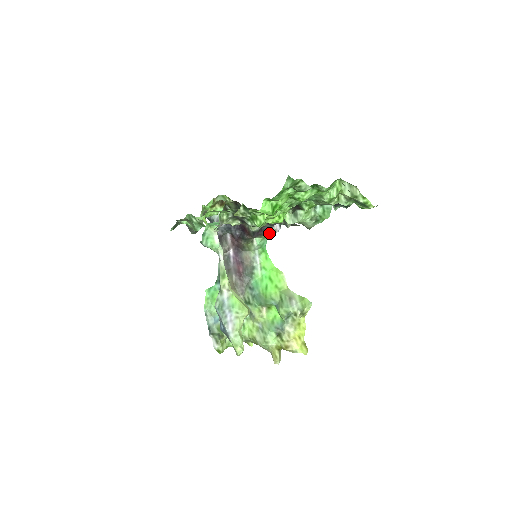
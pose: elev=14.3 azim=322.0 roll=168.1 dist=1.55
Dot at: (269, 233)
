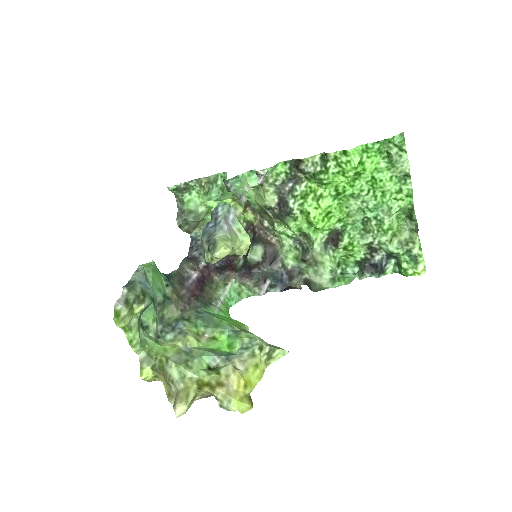
Dot at: (254, 285)
